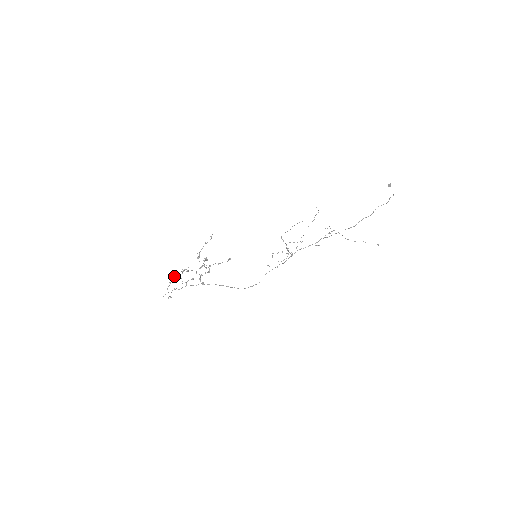
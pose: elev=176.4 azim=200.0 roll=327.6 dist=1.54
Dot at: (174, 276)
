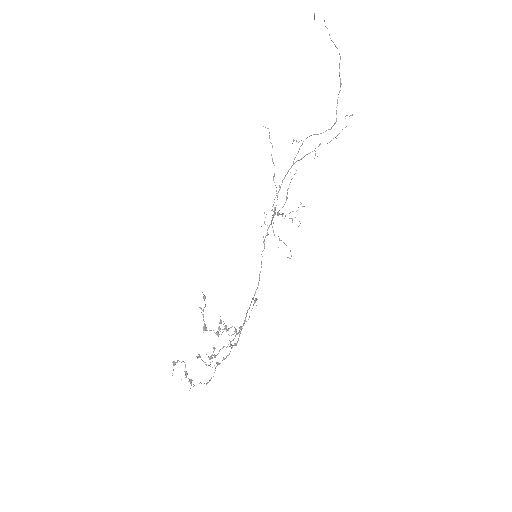
Dot at: (185, 367)
